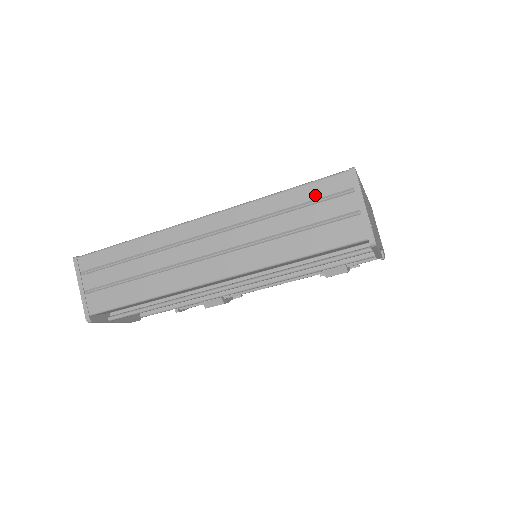
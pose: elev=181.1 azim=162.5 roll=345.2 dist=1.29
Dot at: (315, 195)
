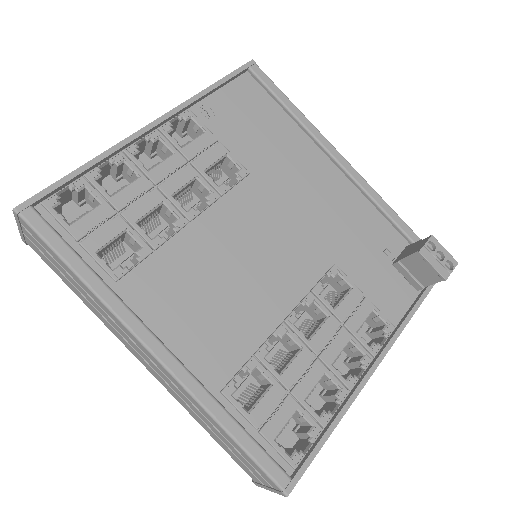
Dot at: (246, 459)
